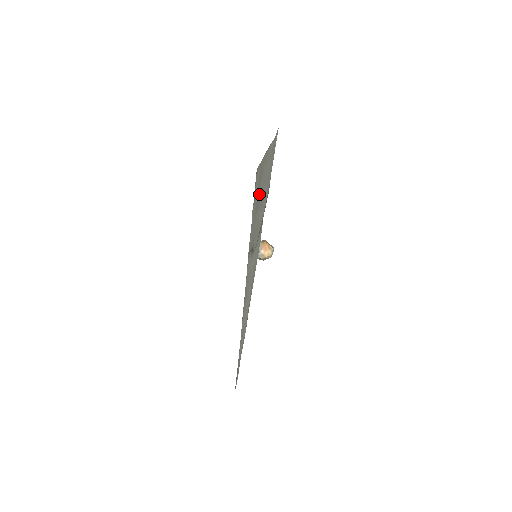
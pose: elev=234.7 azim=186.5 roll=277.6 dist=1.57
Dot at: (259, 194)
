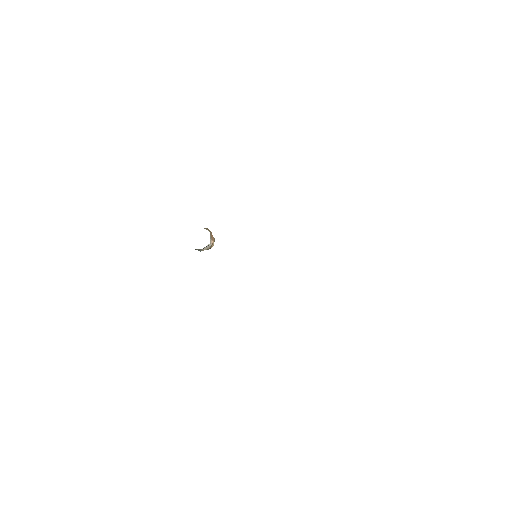
Dot at: occluded
